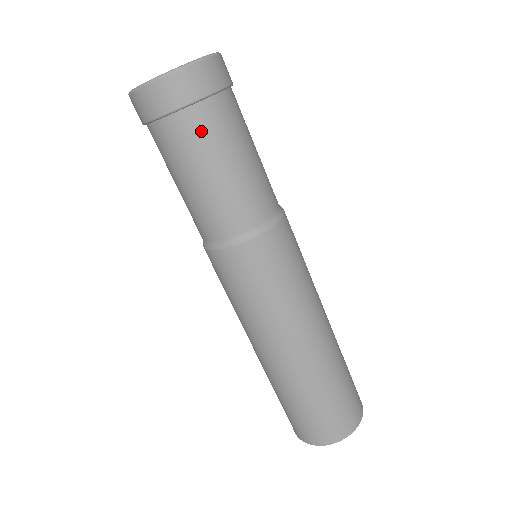
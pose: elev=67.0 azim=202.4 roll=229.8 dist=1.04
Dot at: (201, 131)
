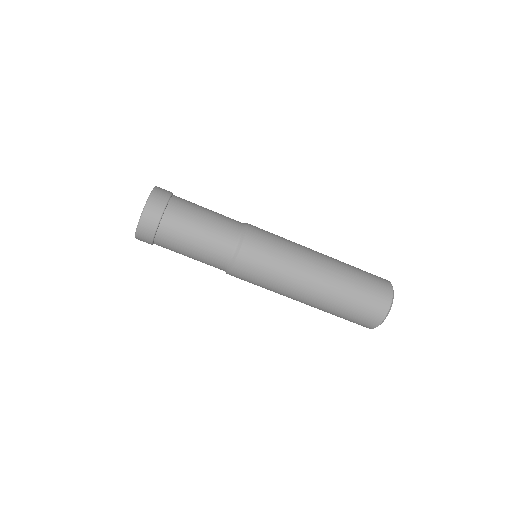
Dot at: (177, 221)
